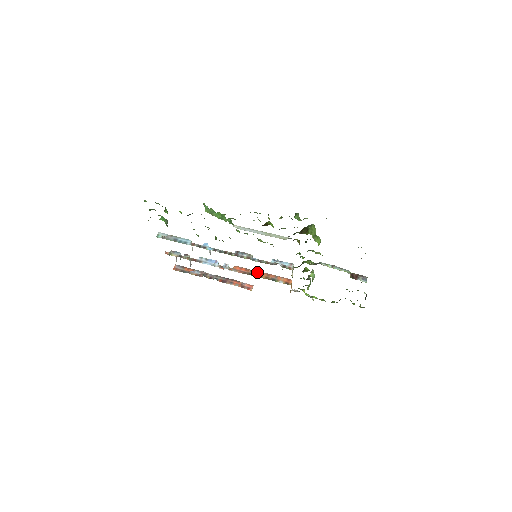
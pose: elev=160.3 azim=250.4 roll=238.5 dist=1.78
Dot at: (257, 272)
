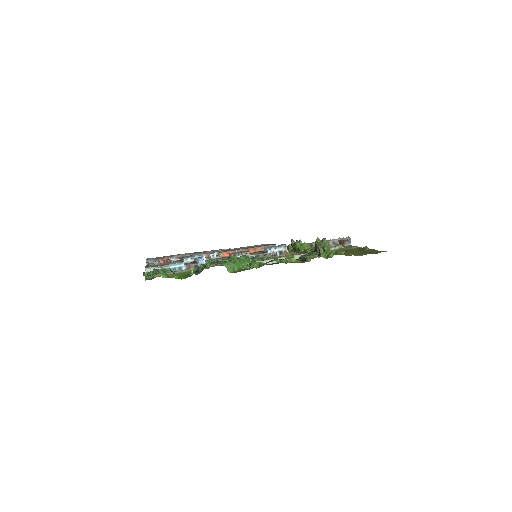
Dot at: occluded
